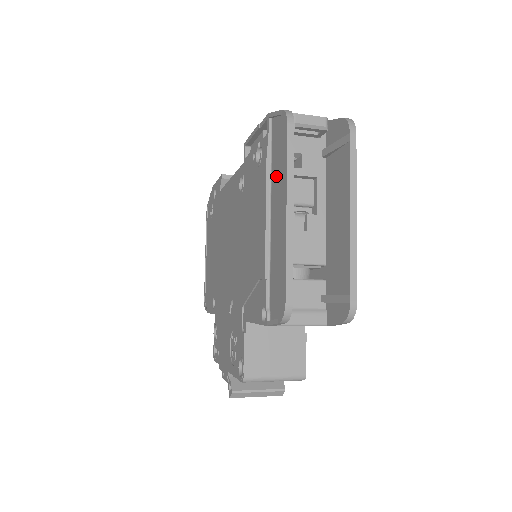
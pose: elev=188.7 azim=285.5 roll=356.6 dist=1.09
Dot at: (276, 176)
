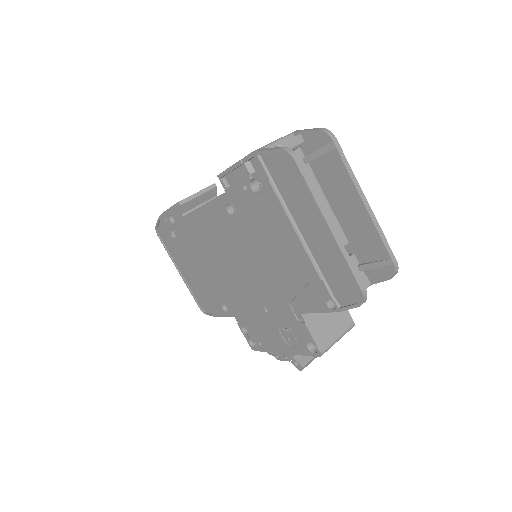
Dot at: (294, 201)
